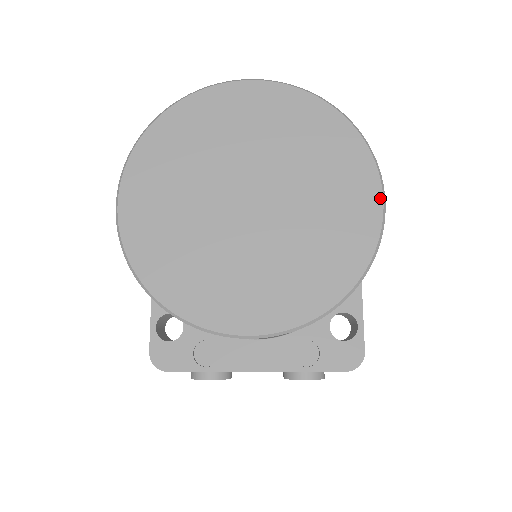
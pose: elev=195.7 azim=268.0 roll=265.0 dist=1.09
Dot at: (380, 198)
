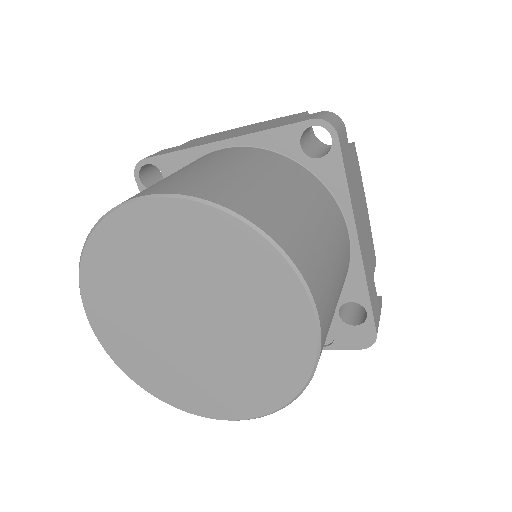
Dot at: (311, 314)
